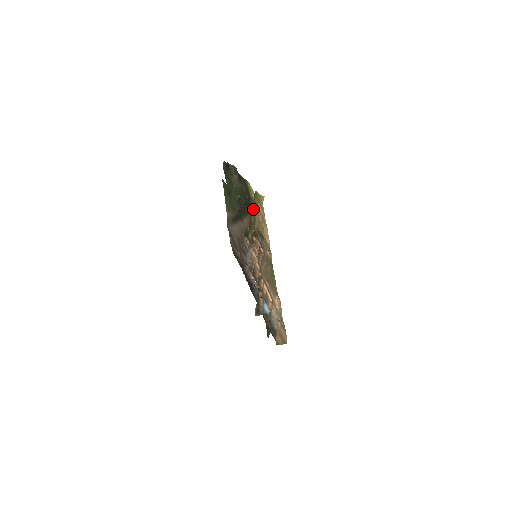
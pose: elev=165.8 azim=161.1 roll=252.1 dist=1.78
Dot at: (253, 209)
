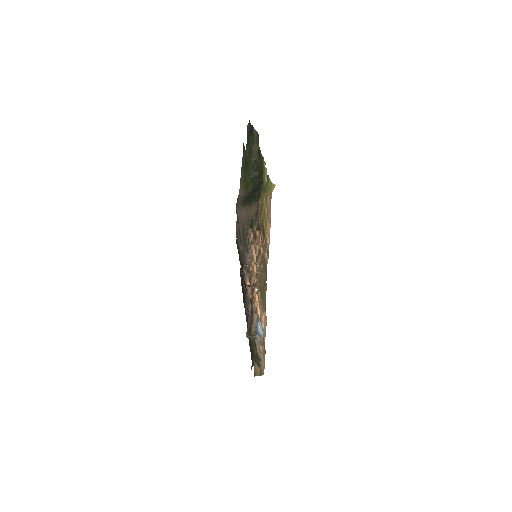
Dot at: (262, 196)
